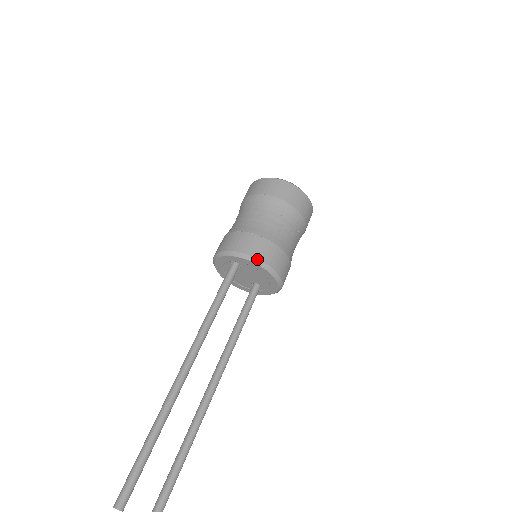
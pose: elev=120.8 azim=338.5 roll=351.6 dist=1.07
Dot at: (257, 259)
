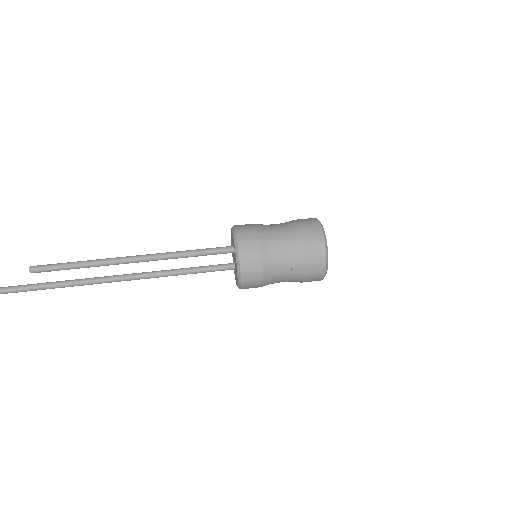
Dot at: (240, 269)
